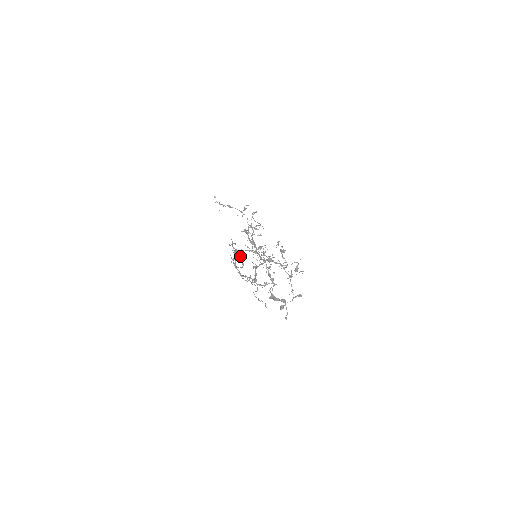
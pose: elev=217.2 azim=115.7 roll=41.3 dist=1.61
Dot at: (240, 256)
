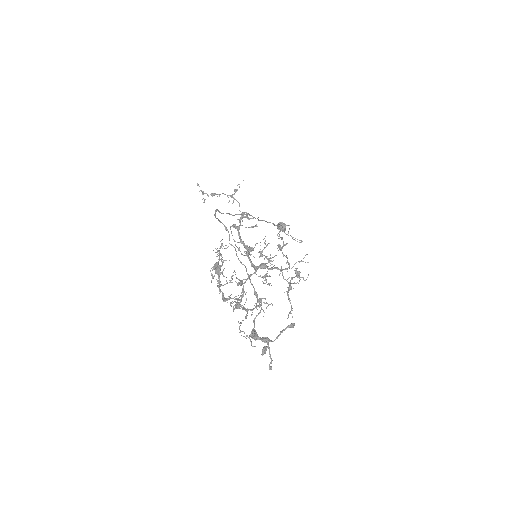
Dot at: (285, 229)
